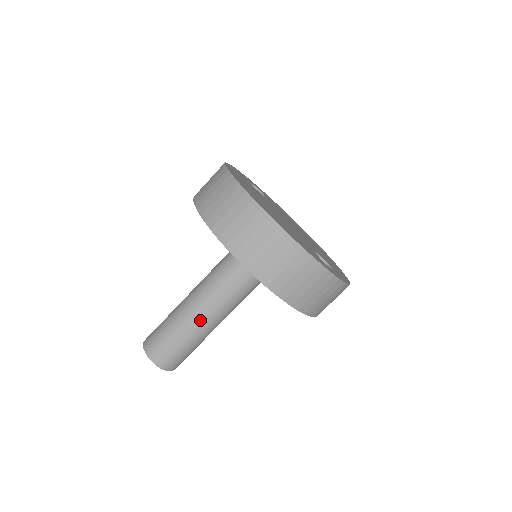
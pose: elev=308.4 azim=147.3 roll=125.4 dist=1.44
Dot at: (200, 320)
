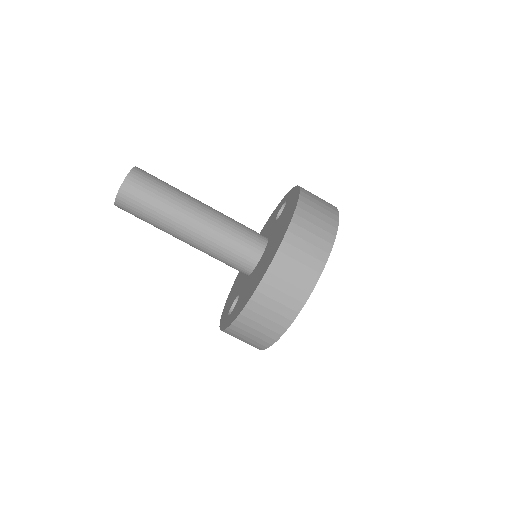
Dot at: (180, 229)
